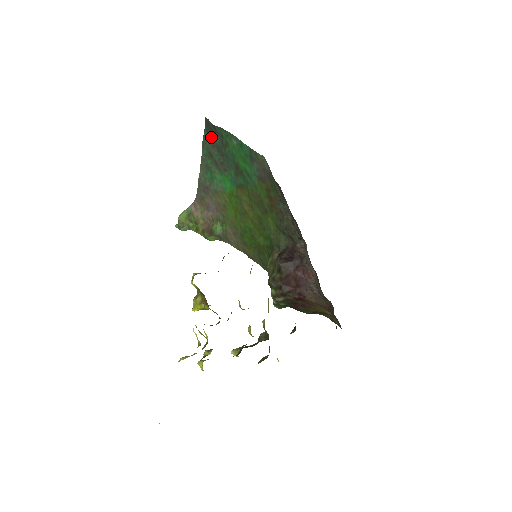
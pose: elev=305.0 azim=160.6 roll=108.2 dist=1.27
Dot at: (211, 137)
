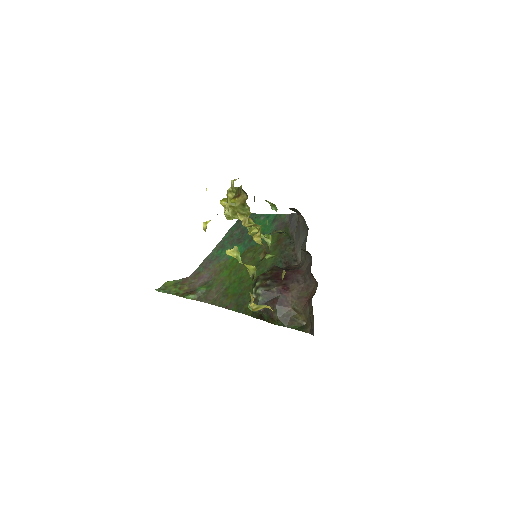
Dot at: (240, 224)
